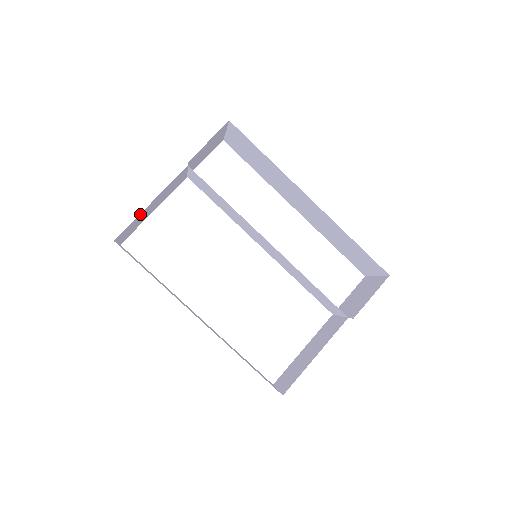
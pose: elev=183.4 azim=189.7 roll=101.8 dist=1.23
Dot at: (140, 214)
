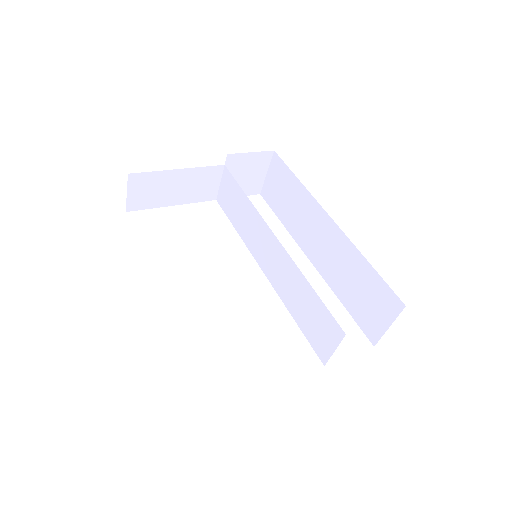
Dot at: (164, 173)
